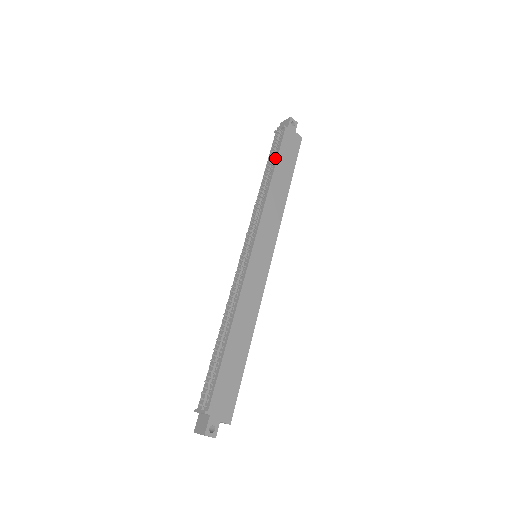
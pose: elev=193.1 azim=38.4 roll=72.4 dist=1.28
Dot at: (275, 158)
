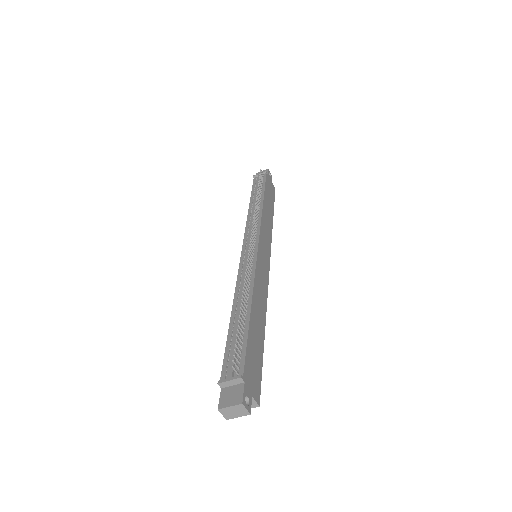
Dot at: (262, 189)
